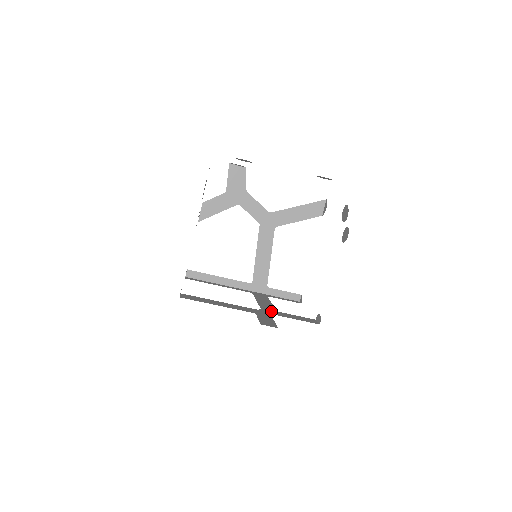
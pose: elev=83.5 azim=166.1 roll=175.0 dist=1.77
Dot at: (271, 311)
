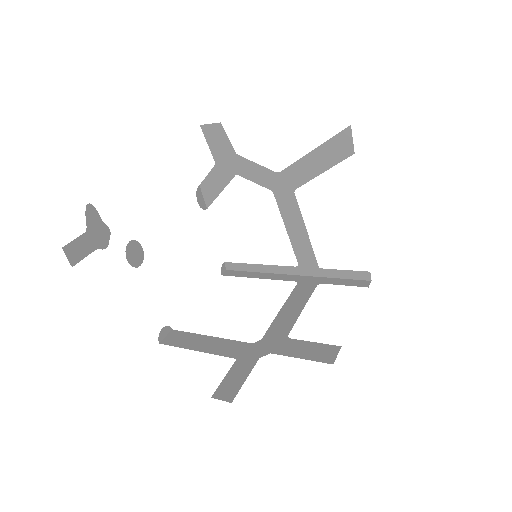
Dot at: (274, 341)
